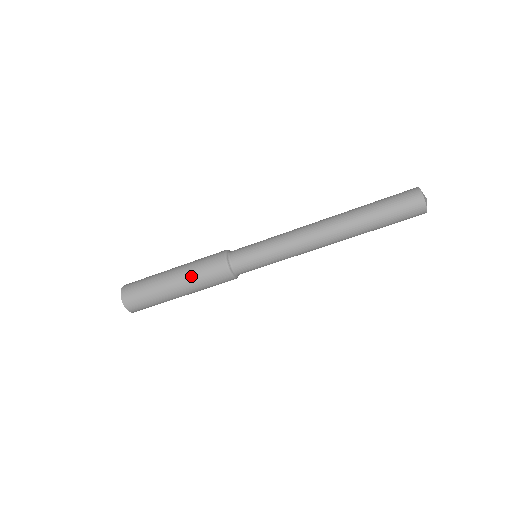
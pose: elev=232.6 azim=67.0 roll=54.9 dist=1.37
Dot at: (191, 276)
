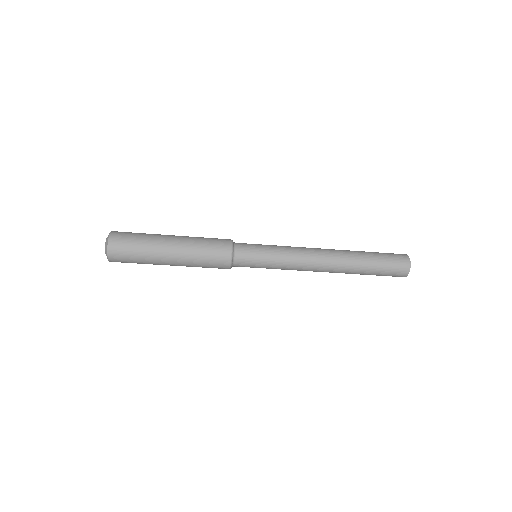
Dot at: (191, 264)
